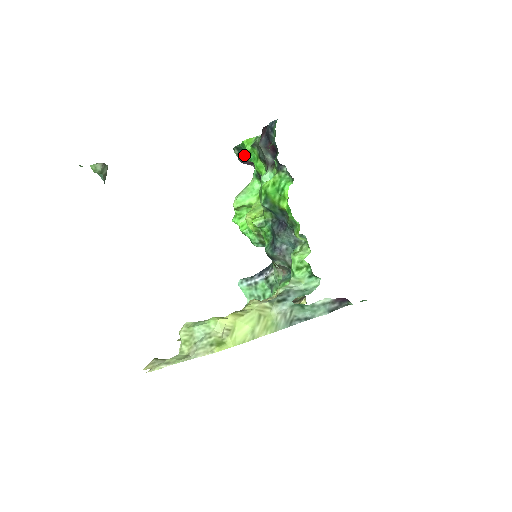
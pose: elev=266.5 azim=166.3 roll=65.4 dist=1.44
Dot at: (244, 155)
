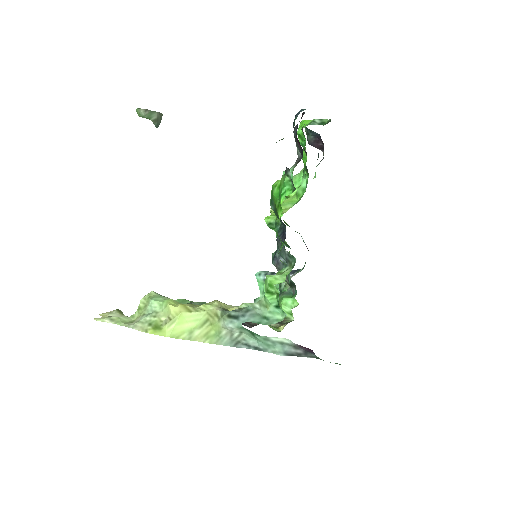
Dot at: occluded
